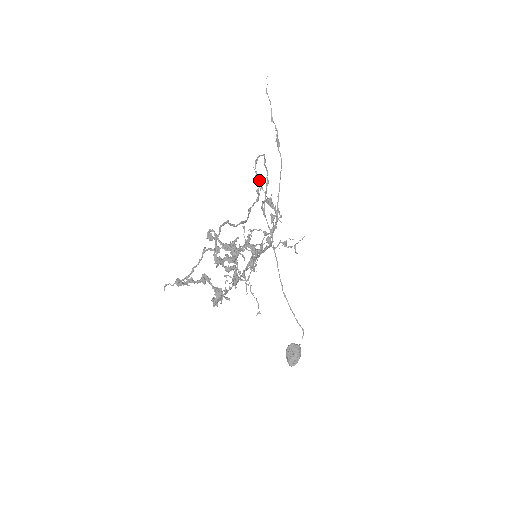
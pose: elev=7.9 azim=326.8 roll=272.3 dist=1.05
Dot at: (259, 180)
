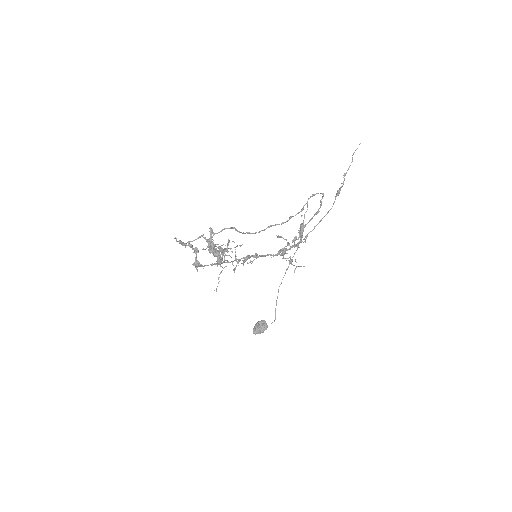
Dot at: (301, 210)
